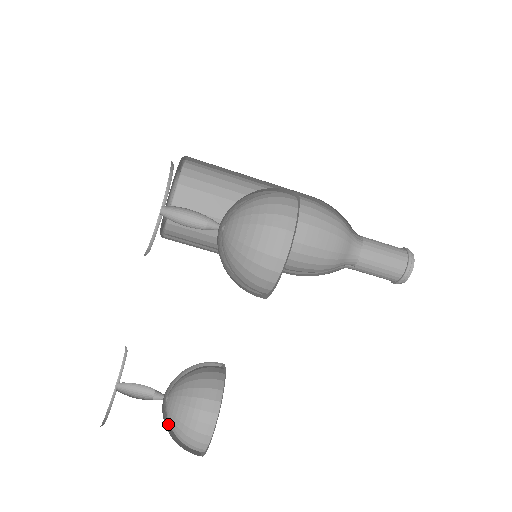
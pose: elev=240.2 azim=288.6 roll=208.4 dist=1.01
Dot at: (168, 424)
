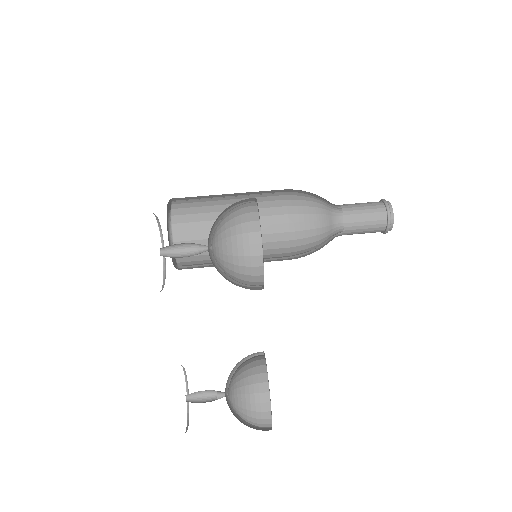
Dot at: (238, 415)
